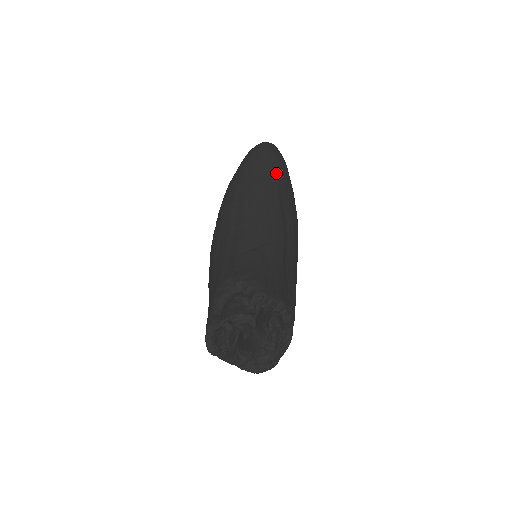
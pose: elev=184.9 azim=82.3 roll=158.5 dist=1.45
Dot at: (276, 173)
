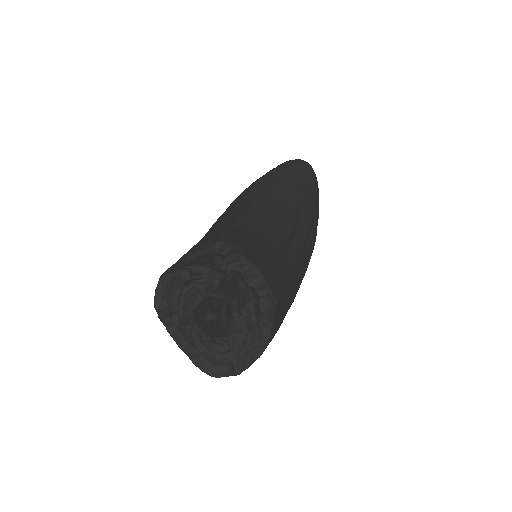
Dot at: (303, 183)
